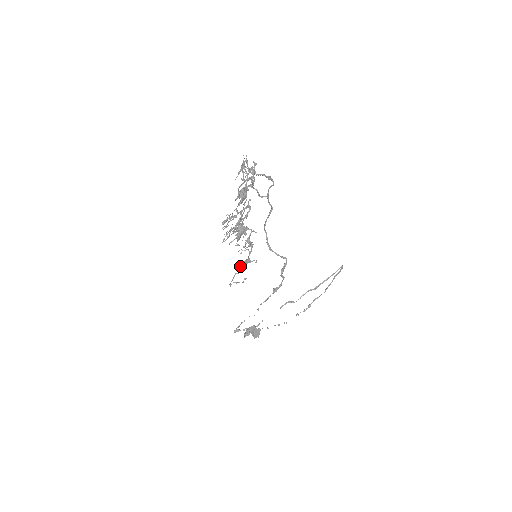
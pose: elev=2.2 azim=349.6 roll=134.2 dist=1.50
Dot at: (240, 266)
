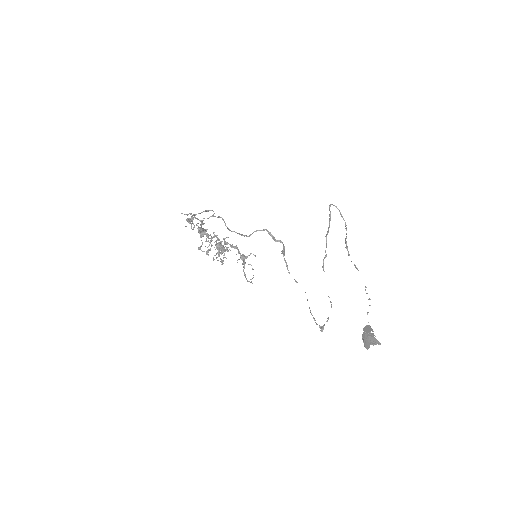
Dot at: (242, 264)
